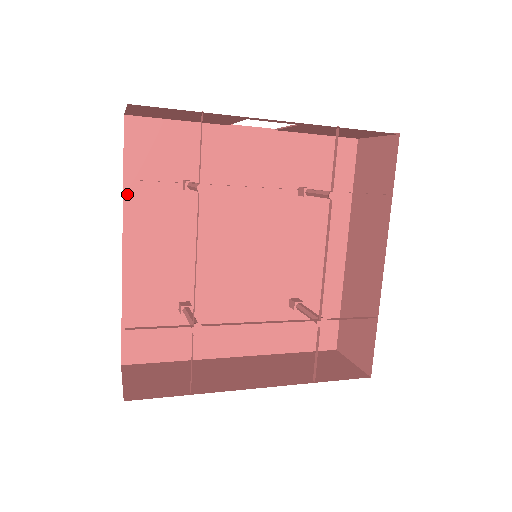
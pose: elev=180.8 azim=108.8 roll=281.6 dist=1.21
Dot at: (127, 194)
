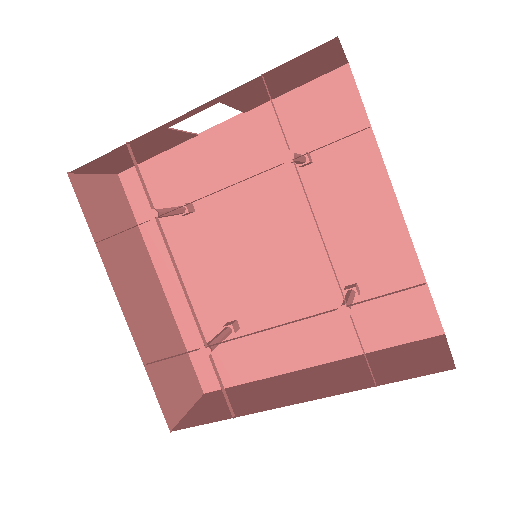
Dot at: (146, 239)
